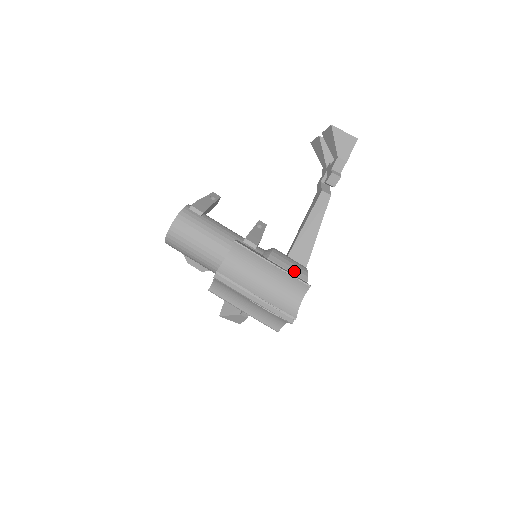
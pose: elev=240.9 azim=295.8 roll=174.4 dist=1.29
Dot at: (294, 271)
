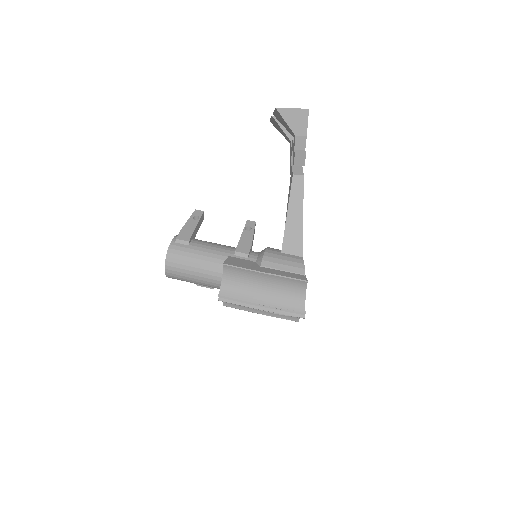
Dot at: (289, 268)
